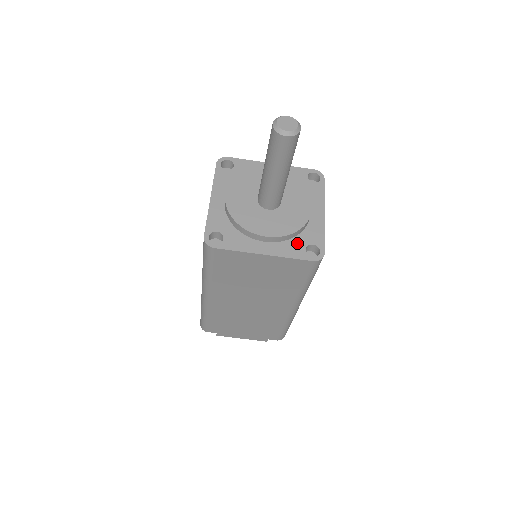
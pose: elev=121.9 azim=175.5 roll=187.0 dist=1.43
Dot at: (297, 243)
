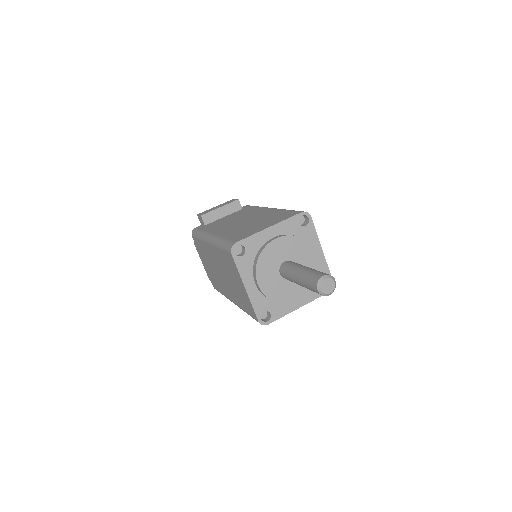
Dot at: occluded
